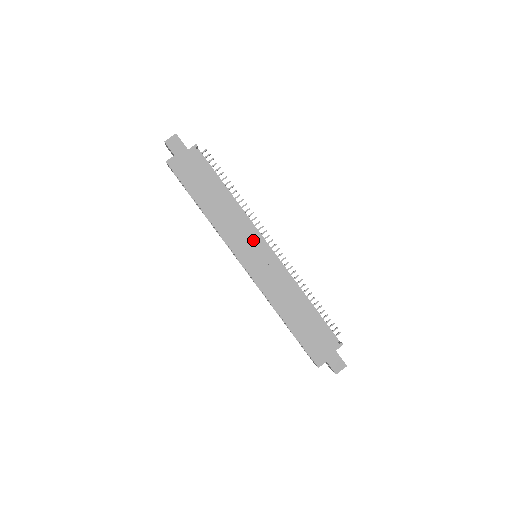
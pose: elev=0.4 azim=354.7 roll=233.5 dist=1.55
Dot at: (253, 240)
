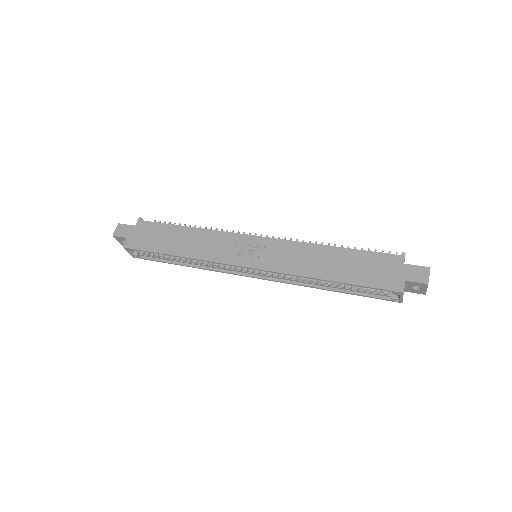
Dot at: (239, 242)
